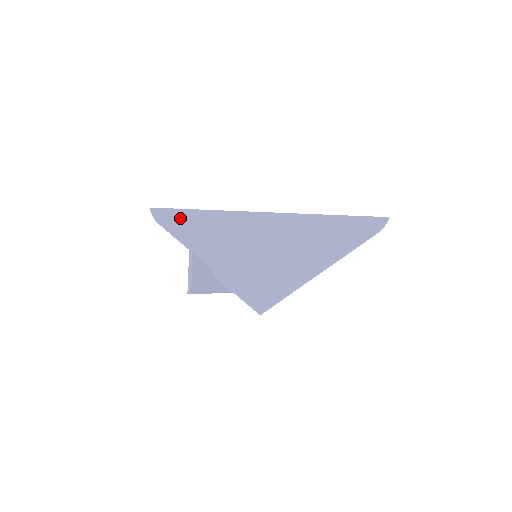
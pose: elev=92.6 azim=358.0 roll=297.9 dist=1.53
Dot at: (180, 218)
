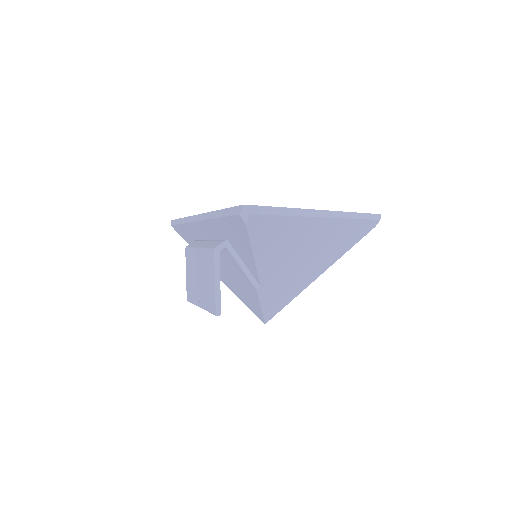
Dot at: (269, 219)
